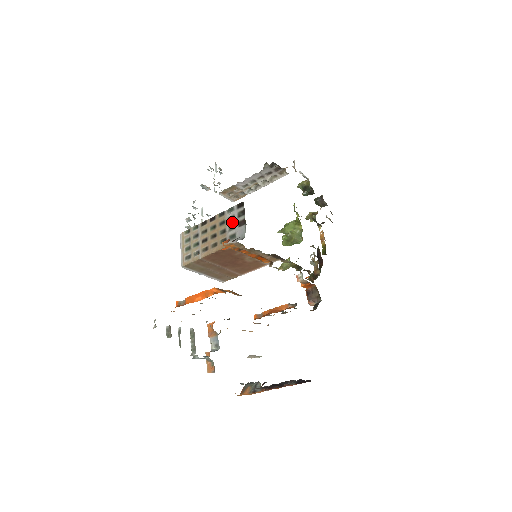
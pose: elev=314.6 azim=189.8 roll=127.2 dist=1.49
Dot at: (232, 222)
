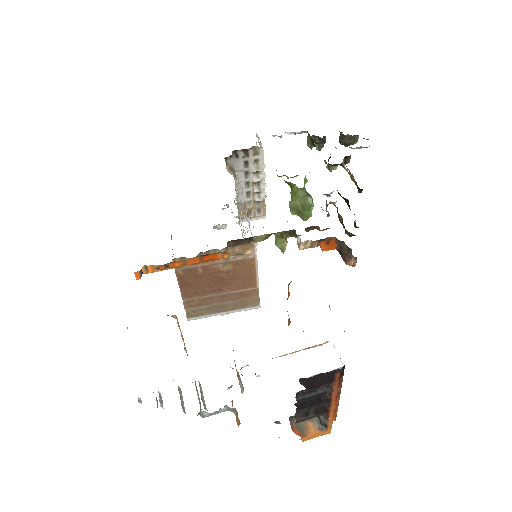
Dot at: occluded
